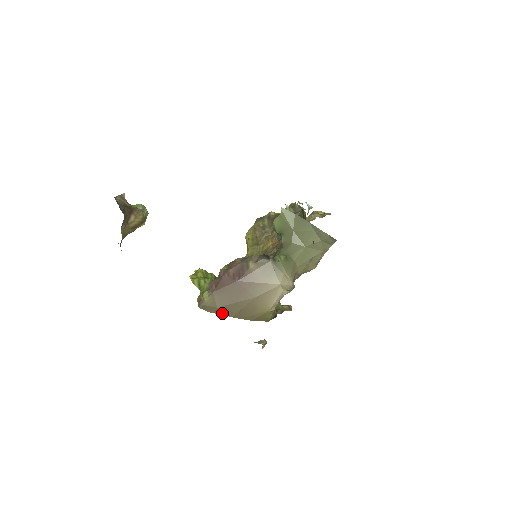
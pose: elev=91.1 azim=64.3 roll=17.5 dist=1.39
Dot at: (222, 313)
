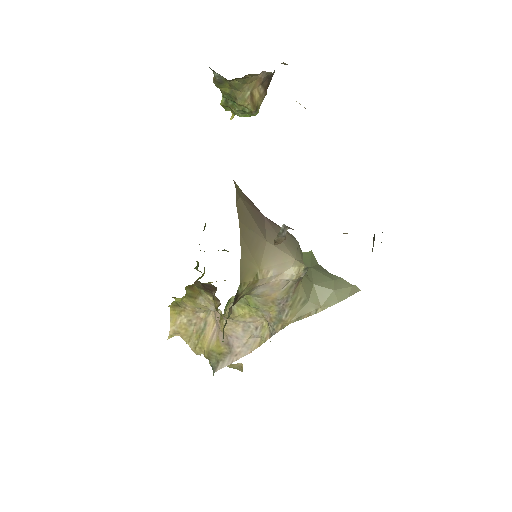
Dot at: (237, 206)
